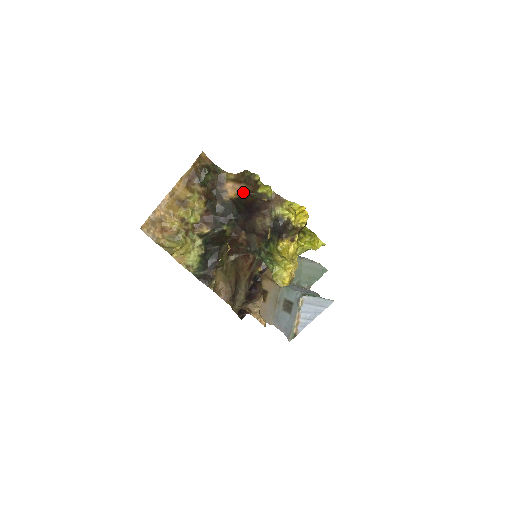
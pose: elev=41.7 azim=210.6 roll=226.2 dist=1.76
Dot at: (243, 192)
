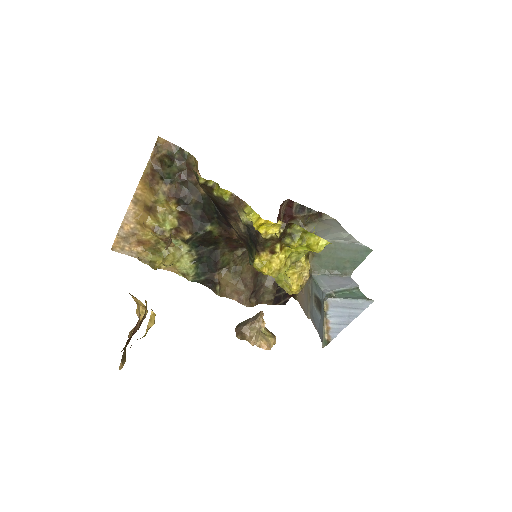
Dot at: occluded
